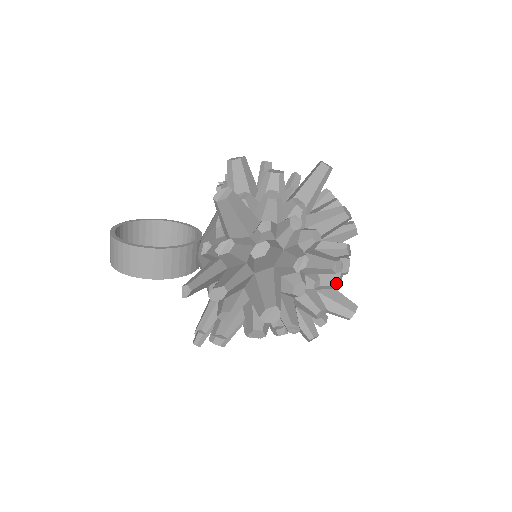
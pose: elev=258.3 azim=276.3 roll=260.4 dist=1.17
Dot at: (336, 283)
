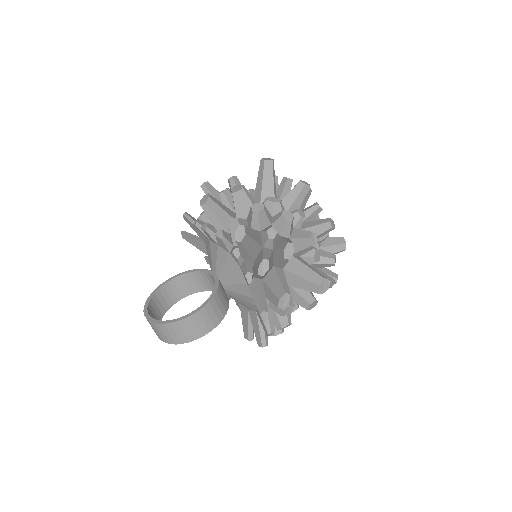
Dot at: (327, 234)
